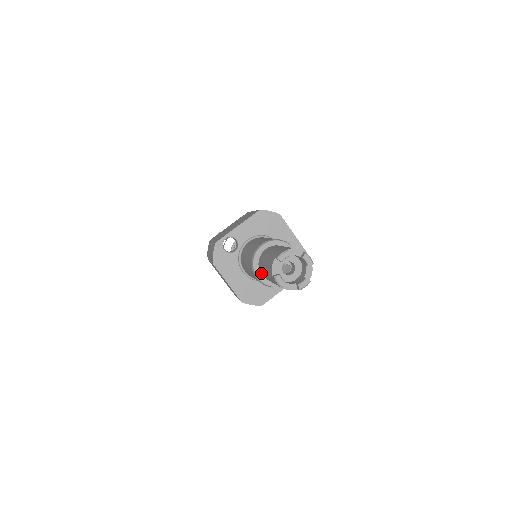
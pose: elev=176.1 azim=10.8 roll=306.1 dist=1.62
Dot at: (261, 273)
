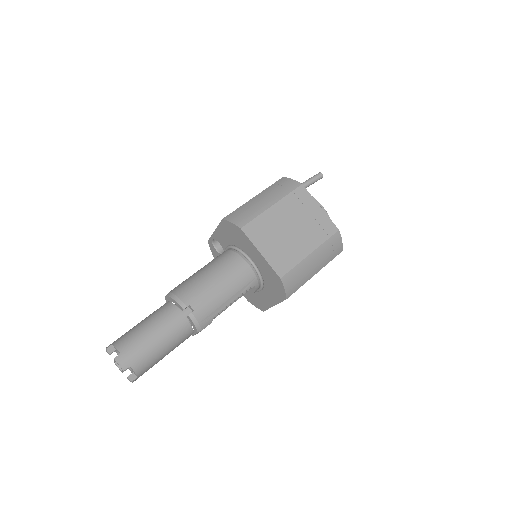
Dot at: occluded
